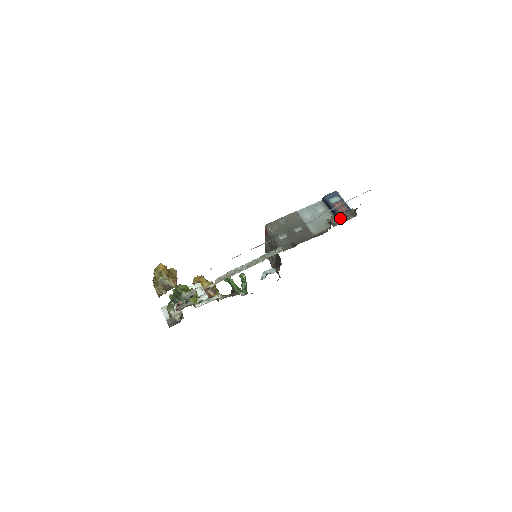
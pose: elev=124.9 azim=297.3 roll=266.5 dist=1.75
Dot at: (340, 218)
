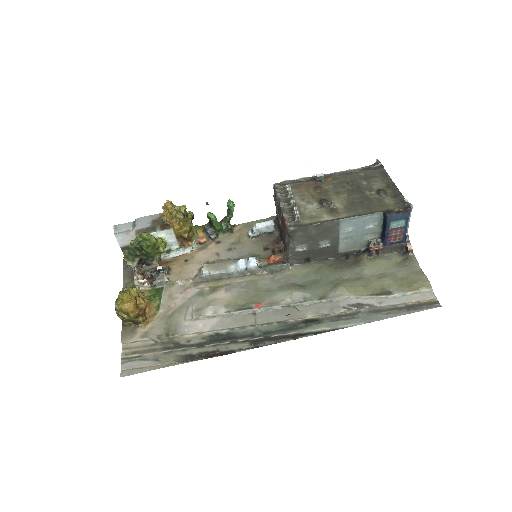
Dot at: (383, 249)
